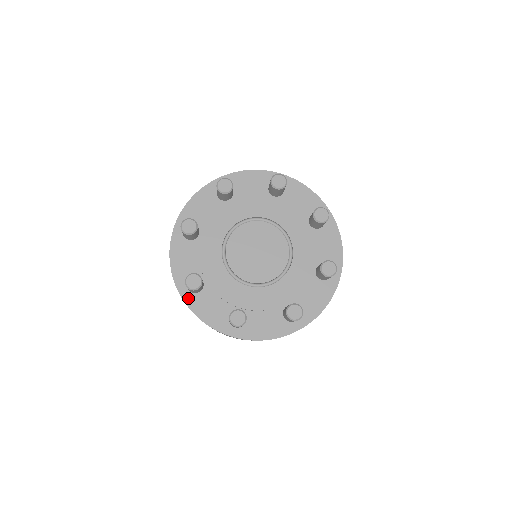
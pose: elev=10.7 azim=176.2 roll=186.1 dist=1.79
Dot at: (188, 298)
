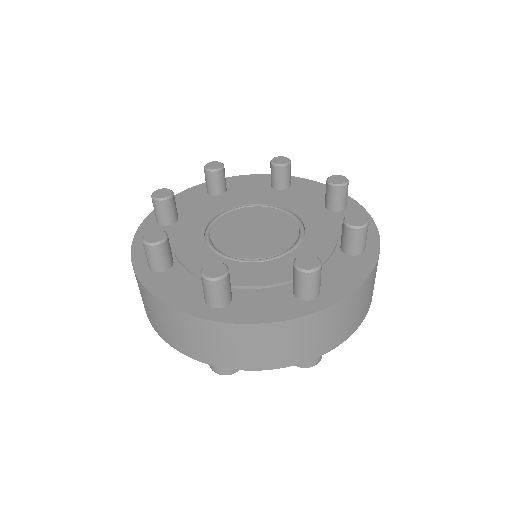
Dot at: (148, 223)
